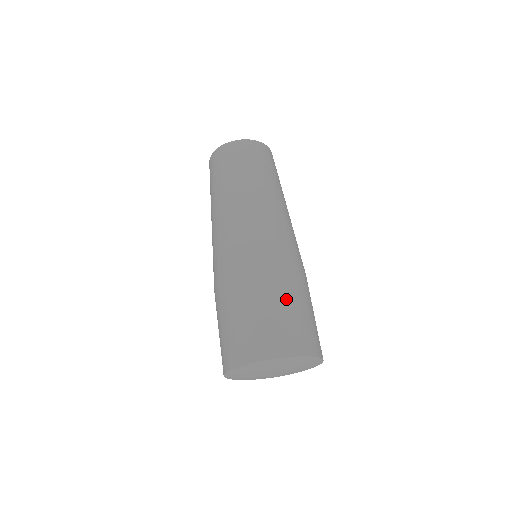
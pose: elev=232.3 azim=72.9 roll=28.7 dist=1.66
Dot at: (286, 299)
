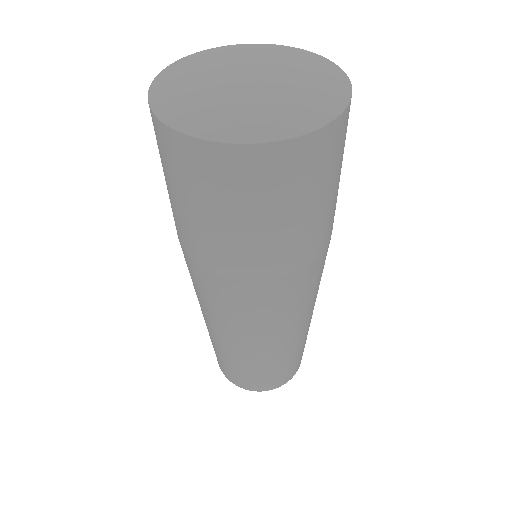
Dot at: occluded
